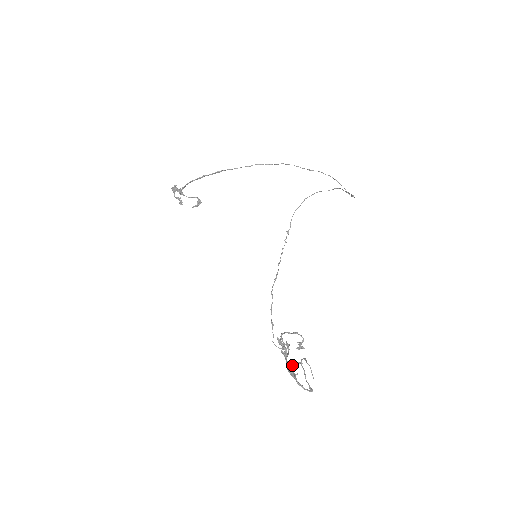
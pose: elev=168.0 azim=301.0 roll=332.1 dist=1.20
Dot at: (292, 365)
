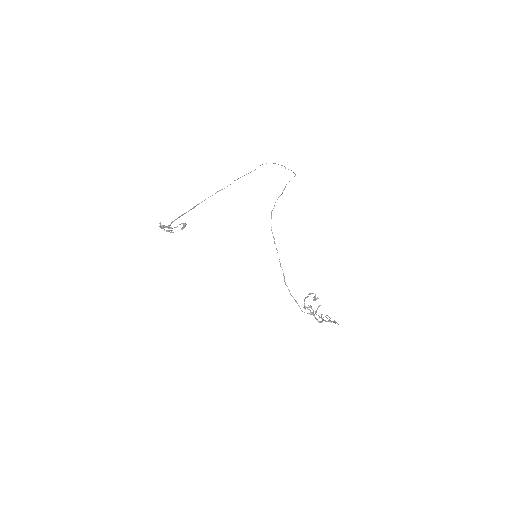
Dot at: (316, 311)
